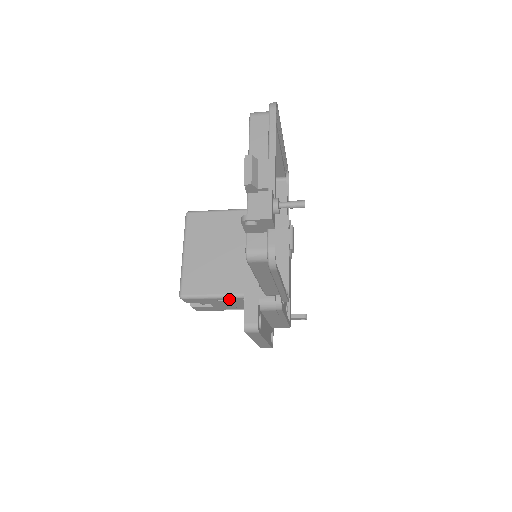
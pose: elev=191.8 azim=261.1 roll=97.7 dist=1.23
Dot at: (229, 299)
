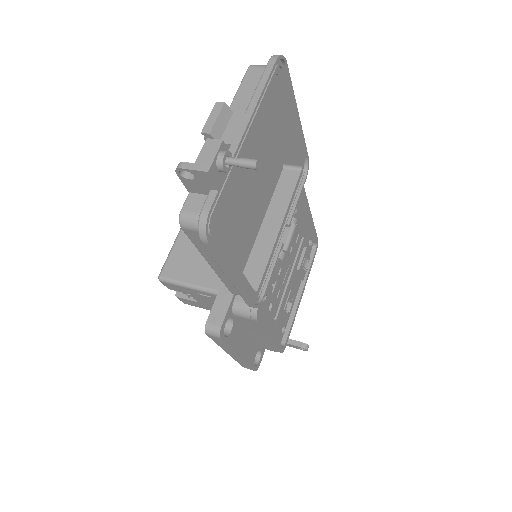
Dot at: (209, 295)
